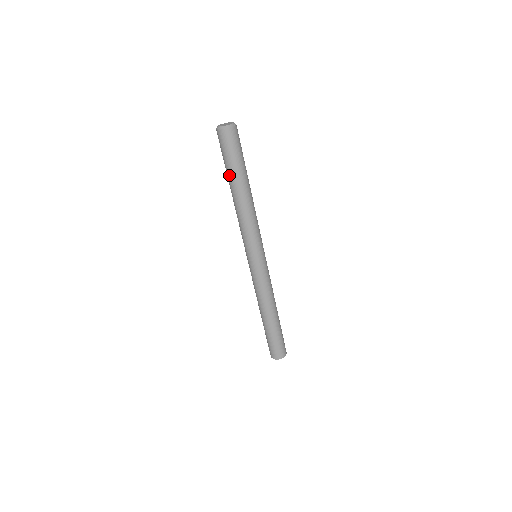
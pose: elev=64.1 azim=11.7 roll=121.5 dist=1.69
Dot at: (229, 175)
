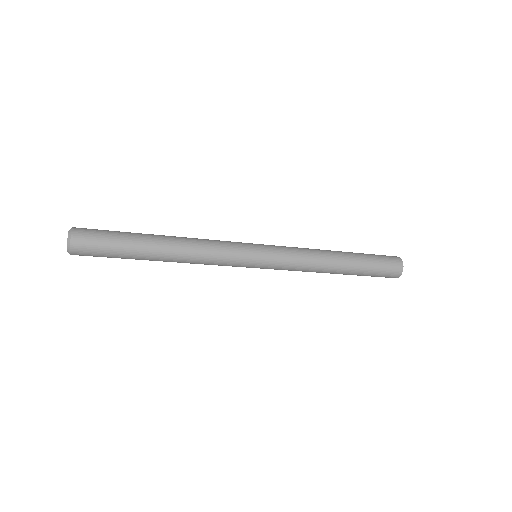
Dot at: occluded
